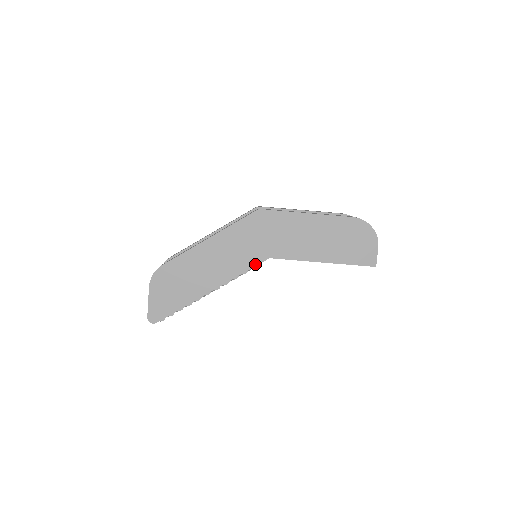
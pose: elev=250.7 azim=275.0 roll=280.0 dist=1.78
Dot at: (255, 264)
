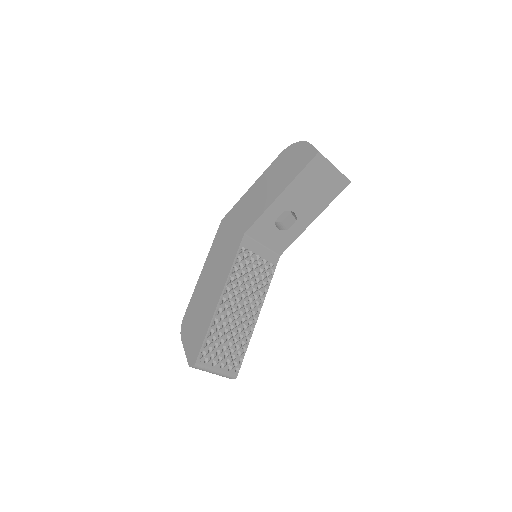
Dot at: (238, 248)
